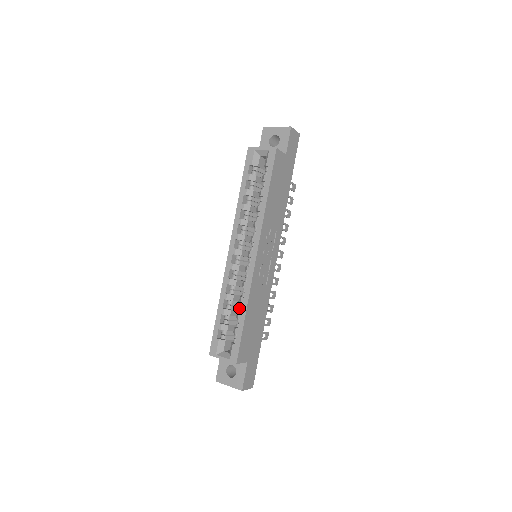
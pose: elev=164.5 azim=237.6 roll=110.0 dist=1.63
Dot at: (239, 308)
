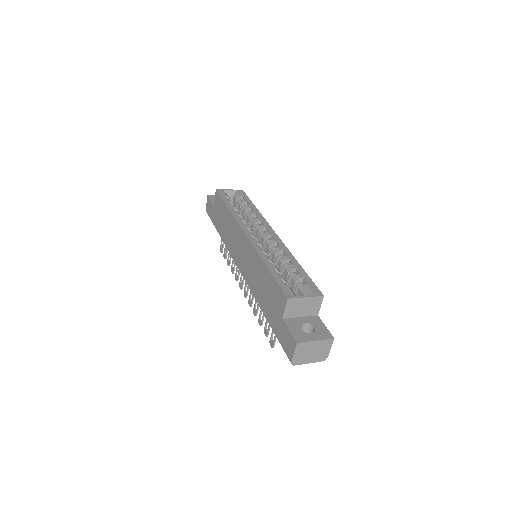
Dot at: (286, 266)
